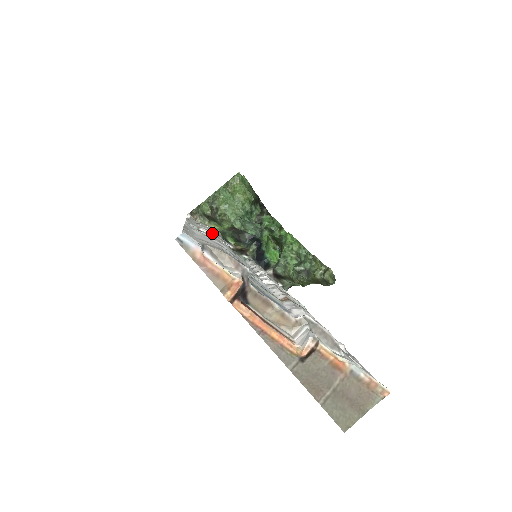
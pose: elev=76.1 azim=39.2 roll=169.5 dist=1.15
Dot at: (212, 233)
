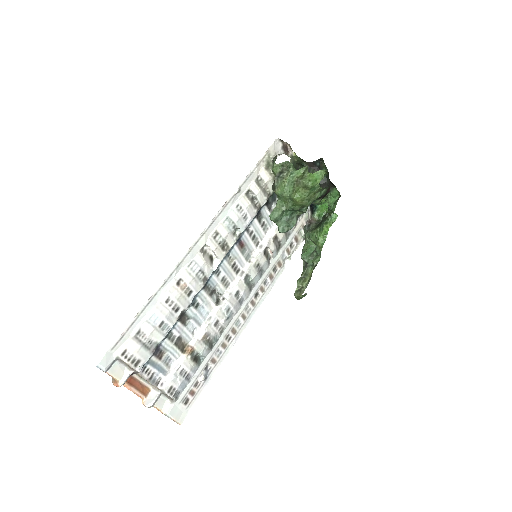
Dot at: (216, 248)
